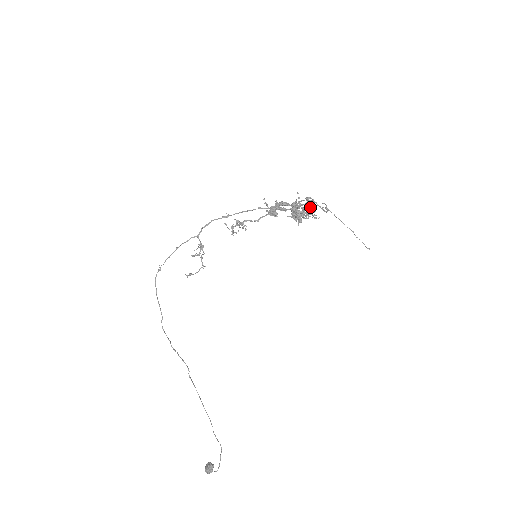
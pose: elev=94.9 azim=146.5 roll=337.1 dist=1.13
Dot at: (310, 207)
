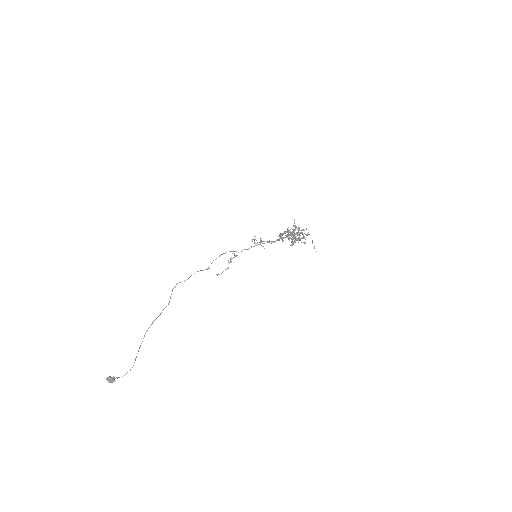
Dot at: (299, 228)
